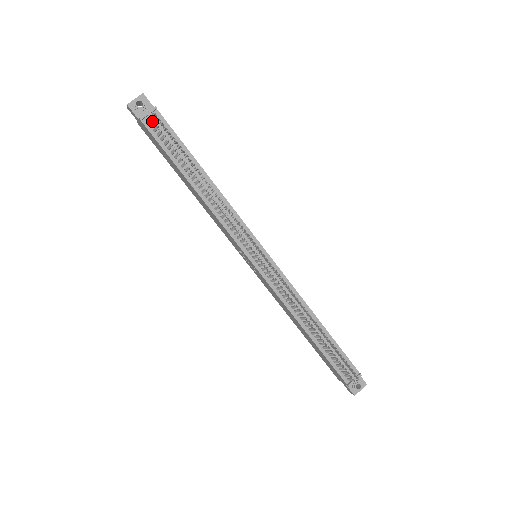
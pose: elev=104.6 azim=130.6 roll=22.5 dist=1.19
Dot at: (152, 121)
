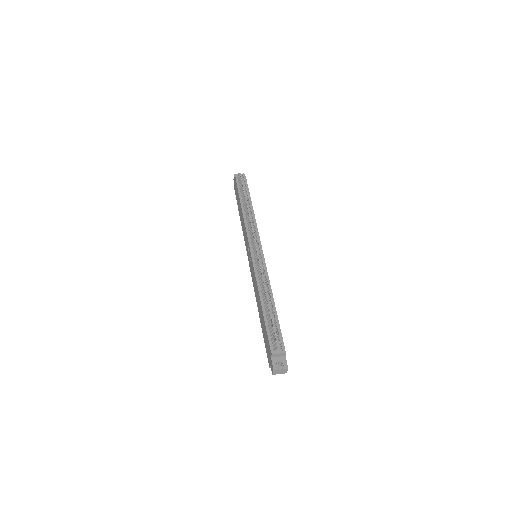
Dot at: (240, 178)
